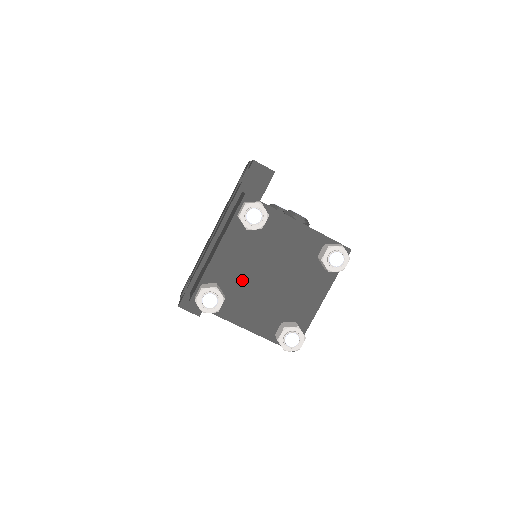
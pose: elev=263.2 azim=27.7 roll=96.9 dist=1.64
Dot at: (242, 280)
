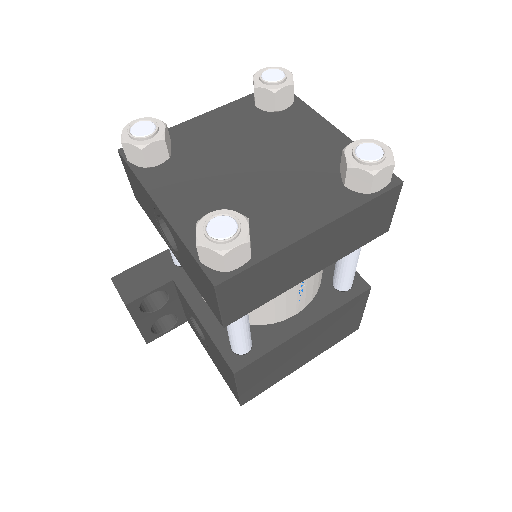
Dot at: (208, 154)
